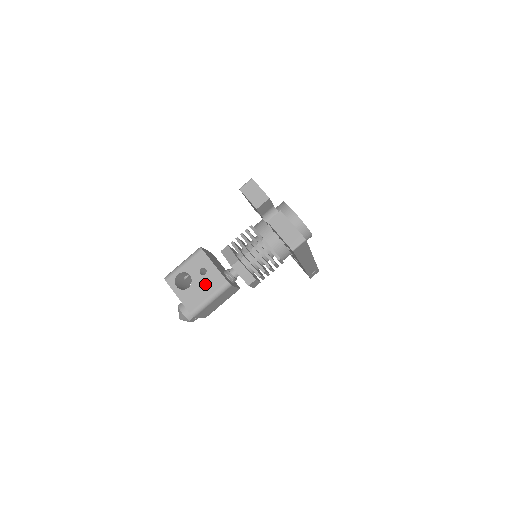
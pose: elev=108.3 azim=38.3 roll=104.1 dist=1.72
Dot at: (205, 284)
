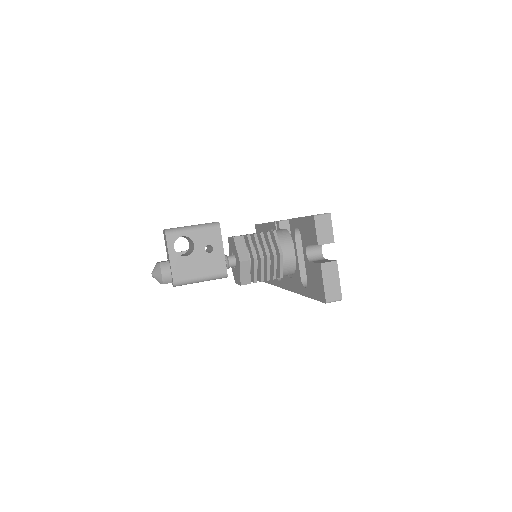
Dot at: (204, 262)
